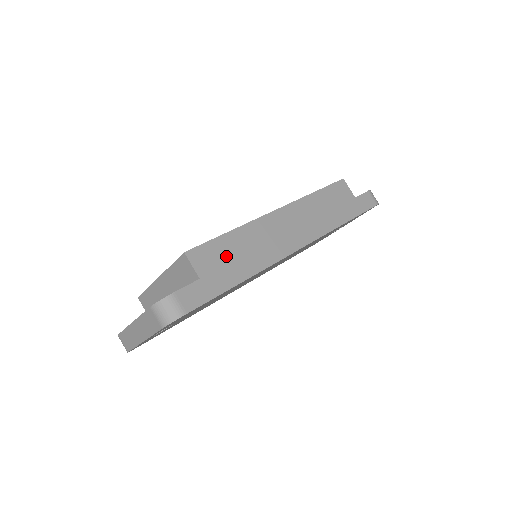
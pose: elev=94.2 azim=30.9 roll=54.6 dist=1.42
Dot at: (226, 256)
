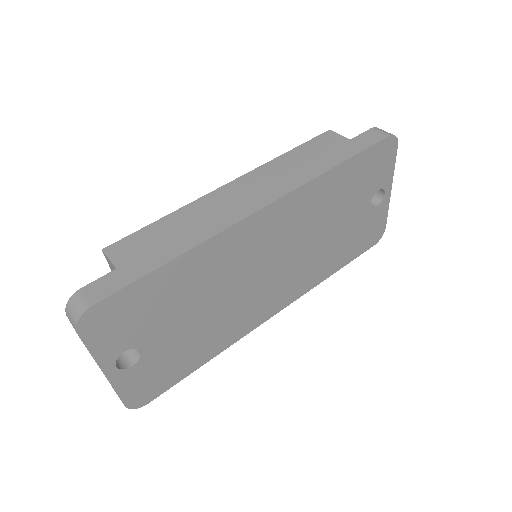
Dot at: (155, 240)
